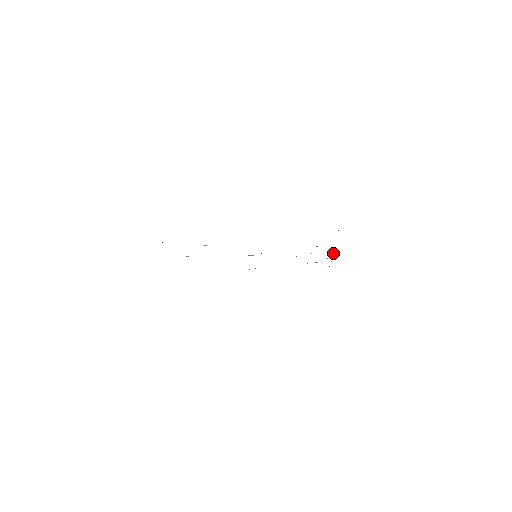
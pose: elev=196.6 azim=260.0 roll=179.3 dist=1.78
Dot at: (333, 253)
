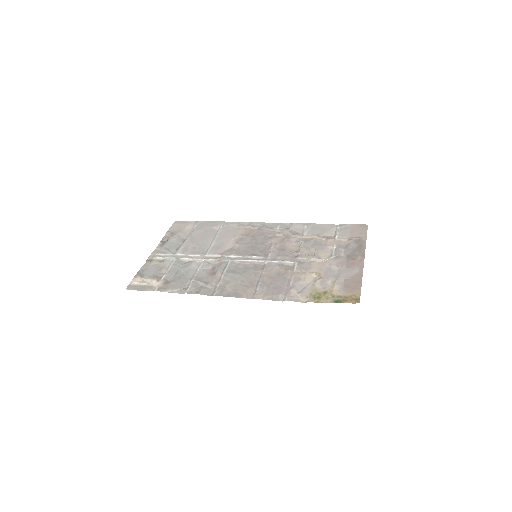
Dot at: (335, 256)
